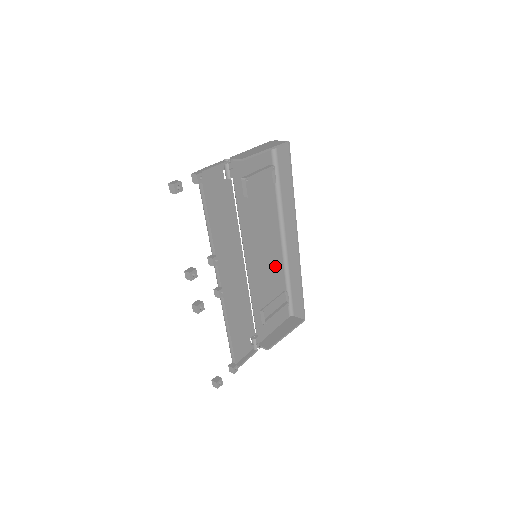
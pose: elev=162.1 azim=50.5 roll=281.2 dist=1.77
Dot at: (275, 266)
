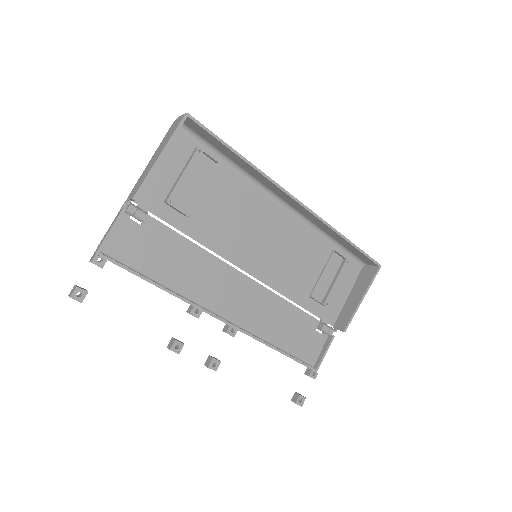
Dot at: (297, 239)
